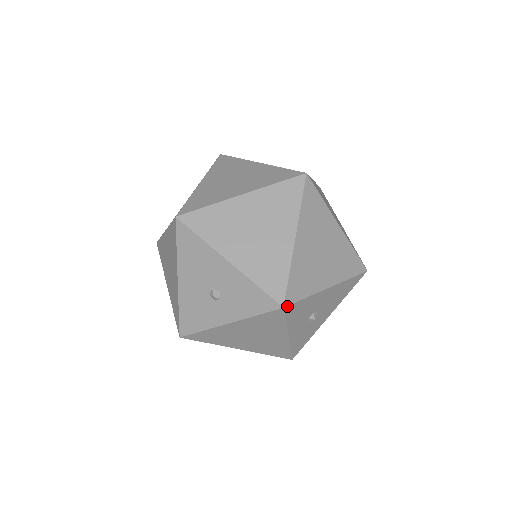
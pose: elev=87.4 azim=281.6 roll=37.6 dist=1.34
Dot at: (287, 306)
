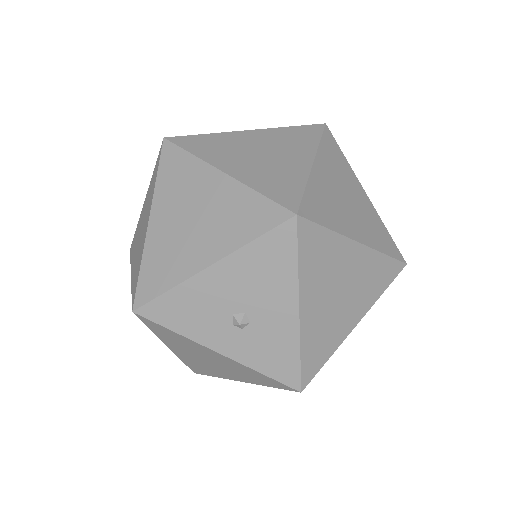
Dot at: (302, 389)
